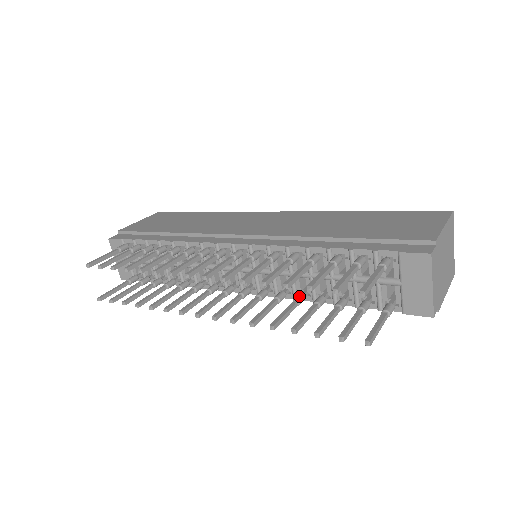
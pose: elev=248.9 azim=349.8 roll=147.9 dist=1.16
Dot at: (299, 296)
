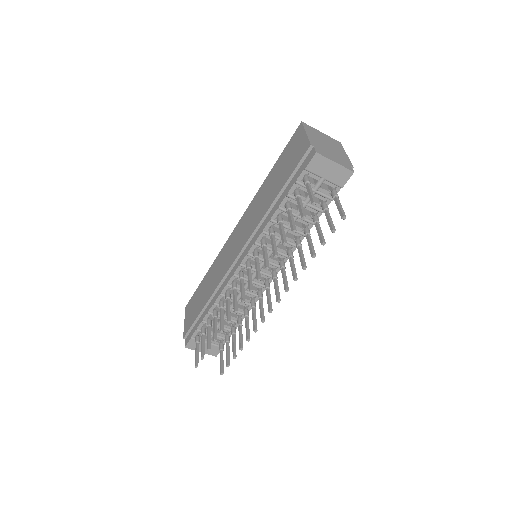
Dot at: (296, 243)
